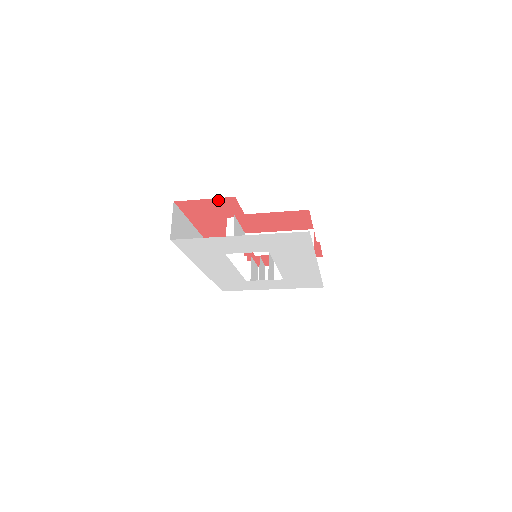
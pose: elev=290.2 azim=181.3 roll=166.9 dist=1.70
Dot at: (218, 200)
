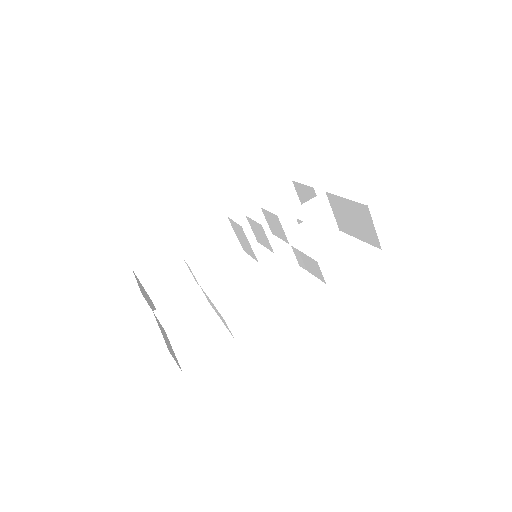
Dot at: occluded
